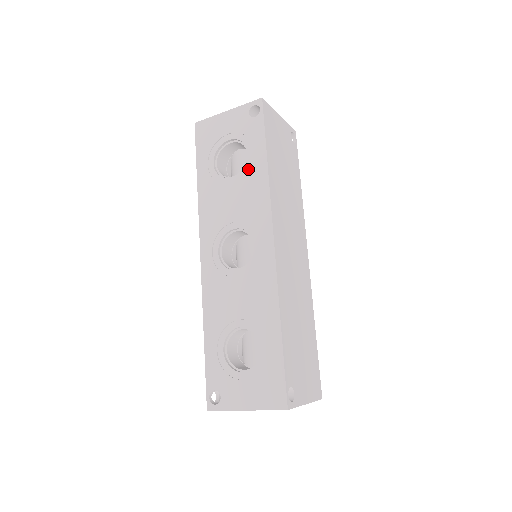
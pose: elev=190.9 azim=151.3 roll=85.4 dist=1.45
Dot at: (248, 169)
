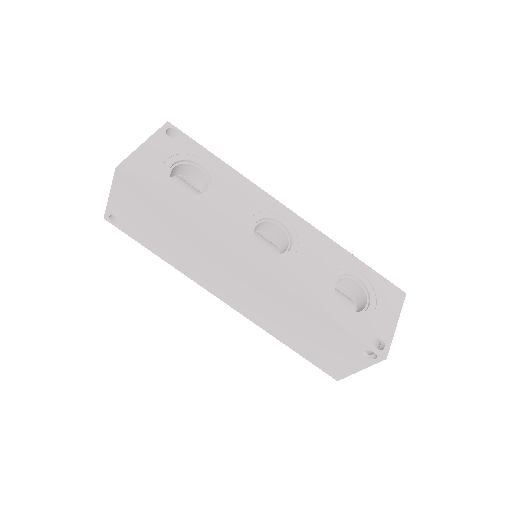
Dot at: (217, 176)
